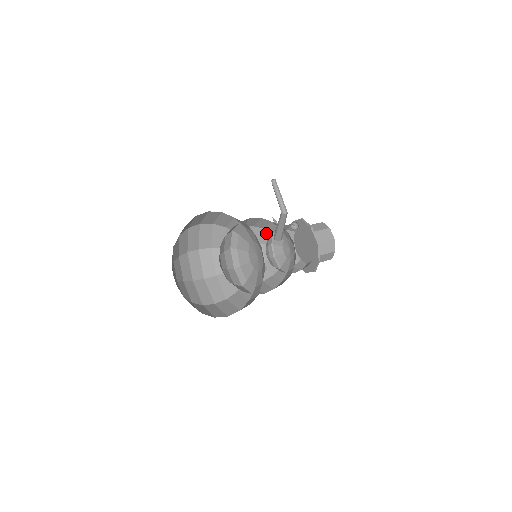
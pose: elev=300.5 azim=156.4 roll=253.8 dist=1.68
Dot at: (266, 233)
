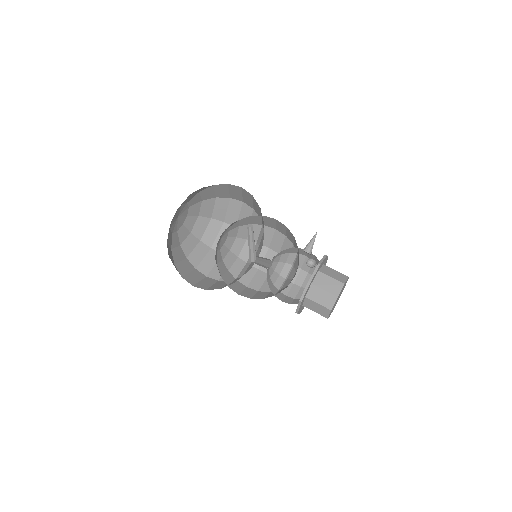
Dot at: (295, 241)
